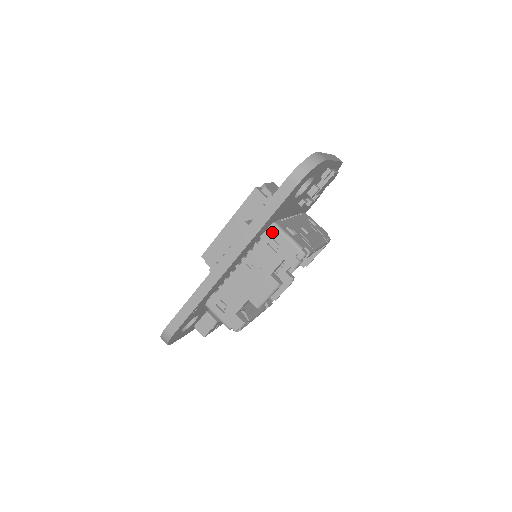
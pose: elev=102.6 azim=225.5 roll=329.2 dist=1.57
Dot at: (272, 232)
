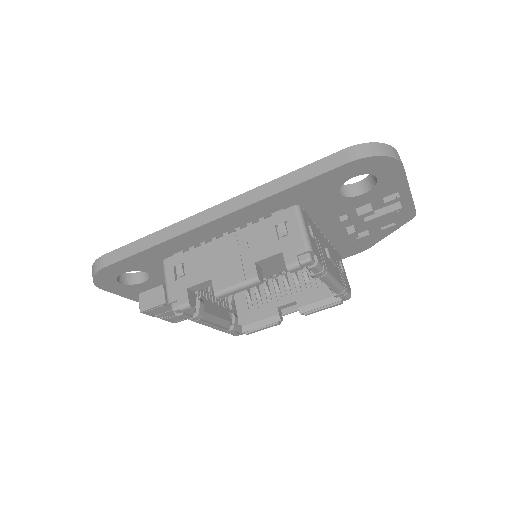
Dot at: (289, 214)
